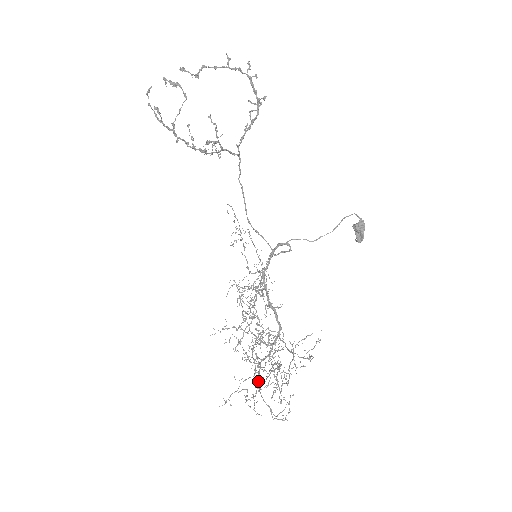
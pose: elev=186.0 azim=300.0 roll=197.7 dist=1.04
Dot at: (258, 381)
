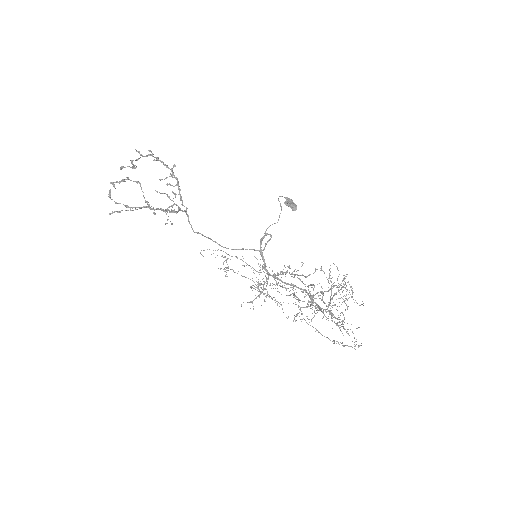
Dot at: occluded
